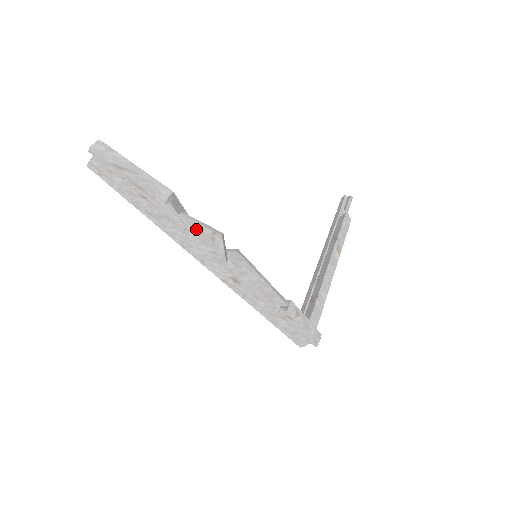
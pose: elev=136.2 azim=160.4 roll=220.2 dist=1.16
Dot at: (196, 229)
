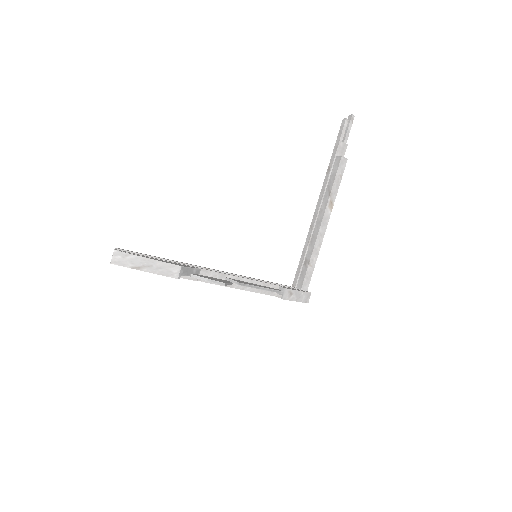
Dot at: occluded
